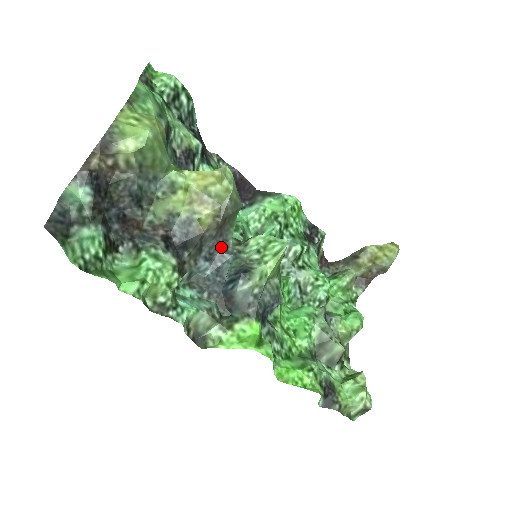
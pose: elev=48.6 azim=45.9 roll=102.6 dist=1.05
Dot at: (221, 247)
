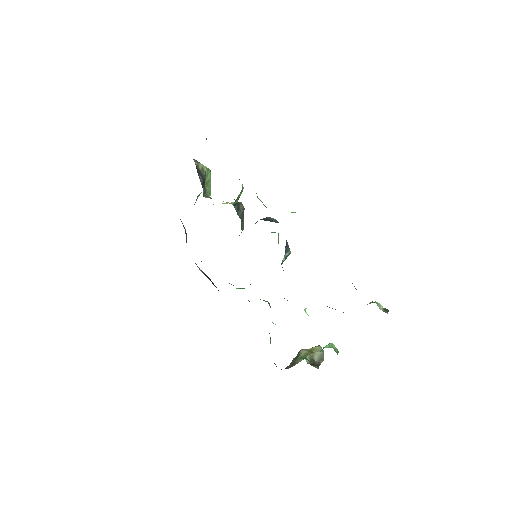
Dot at: occluded
